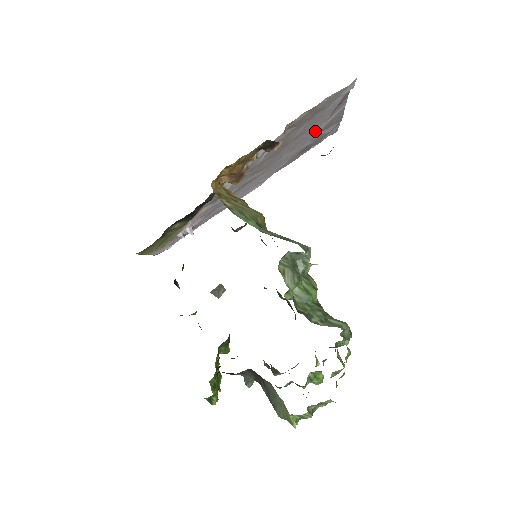
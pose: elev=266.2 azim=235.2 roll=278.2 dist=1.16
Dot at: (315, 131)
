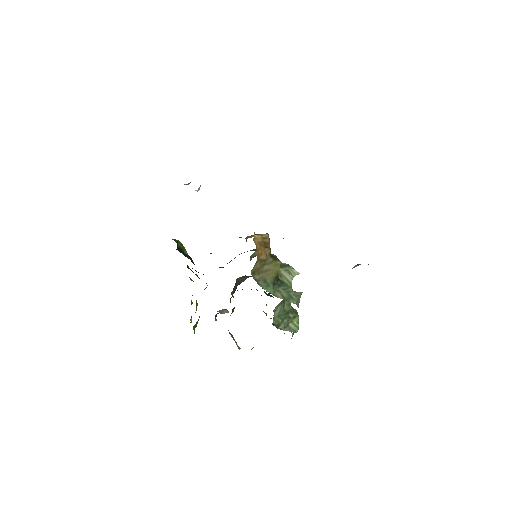
Dot at: occluded
